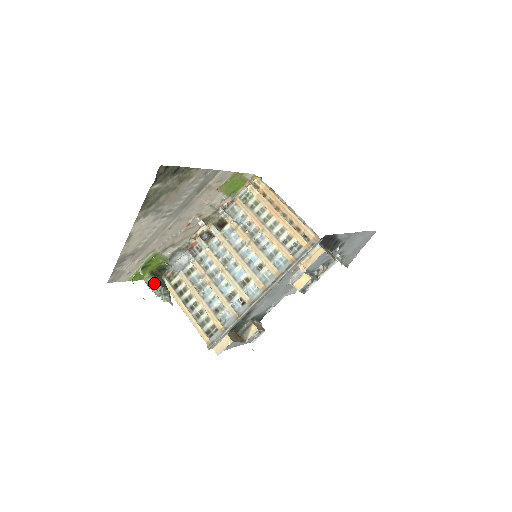
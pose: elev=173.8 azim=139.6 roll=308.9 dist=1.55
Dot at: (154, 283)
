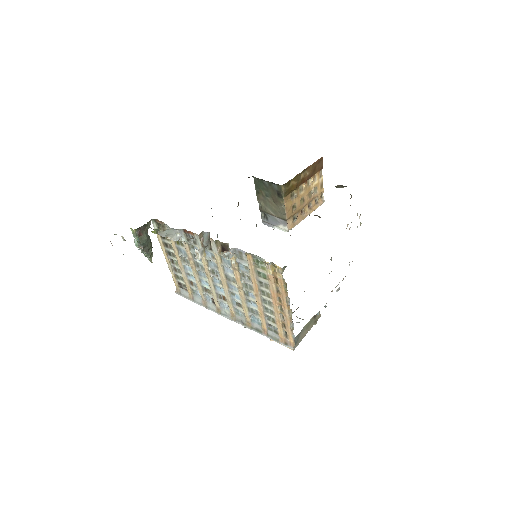
Dot at: (137, 245)
